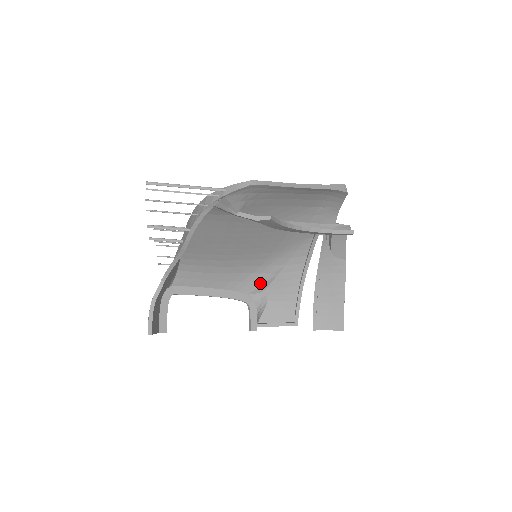
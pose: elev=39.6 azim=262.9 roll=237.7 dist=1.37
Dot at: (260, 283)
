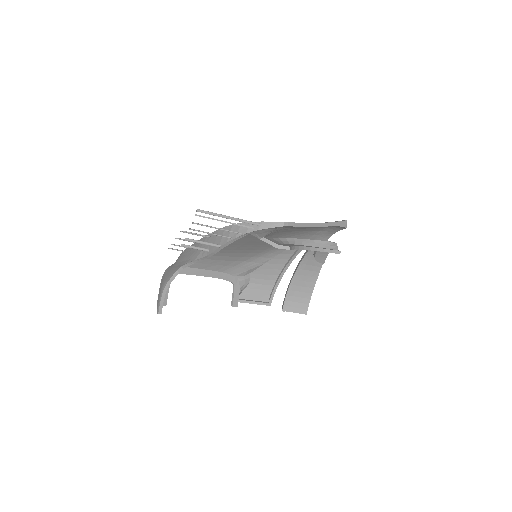
Dot at: (247, 269)
